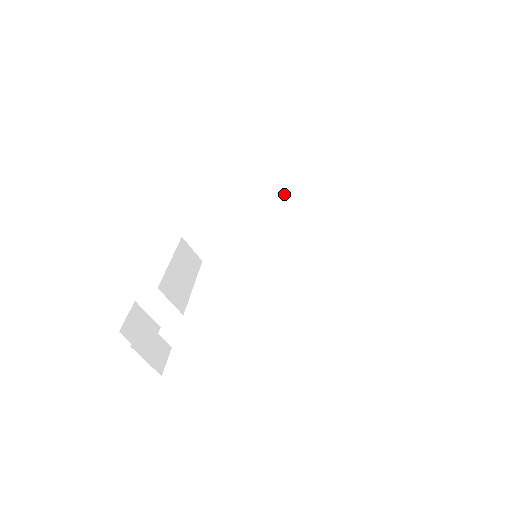
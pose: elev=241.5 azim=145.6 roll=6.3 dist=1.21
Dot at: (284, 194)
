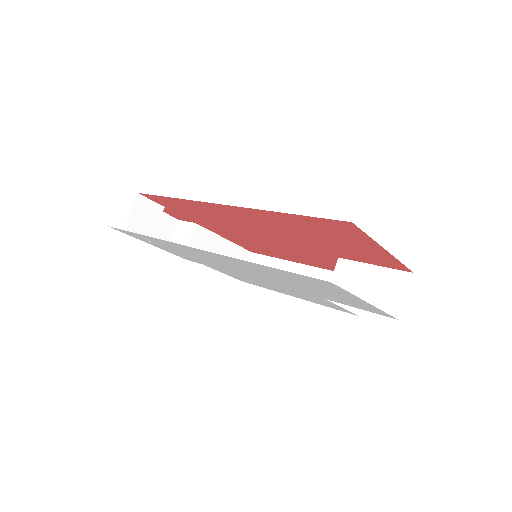
Dot at: occluded
